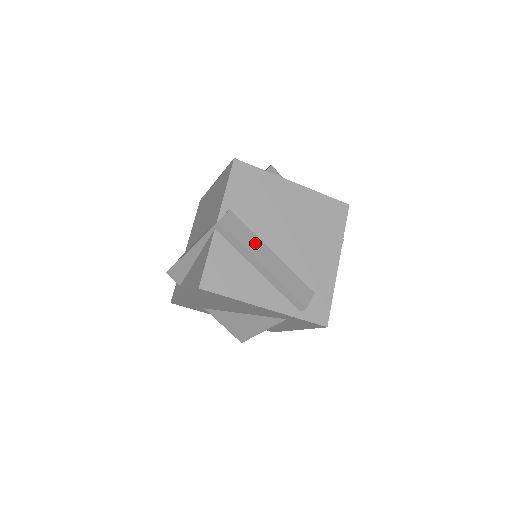
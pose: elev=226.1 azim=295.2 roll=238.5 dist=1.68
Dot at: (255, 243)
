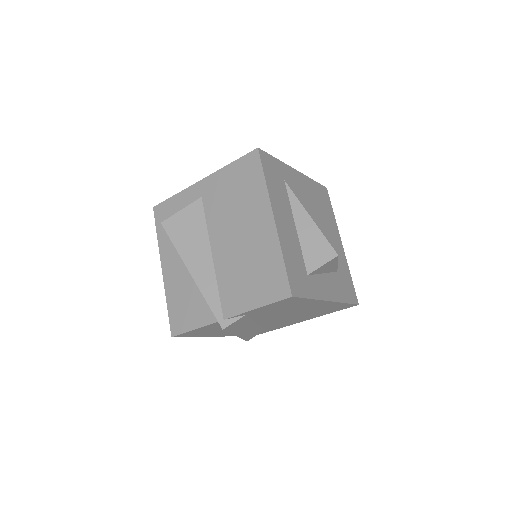
Dot at: (246, 326)
